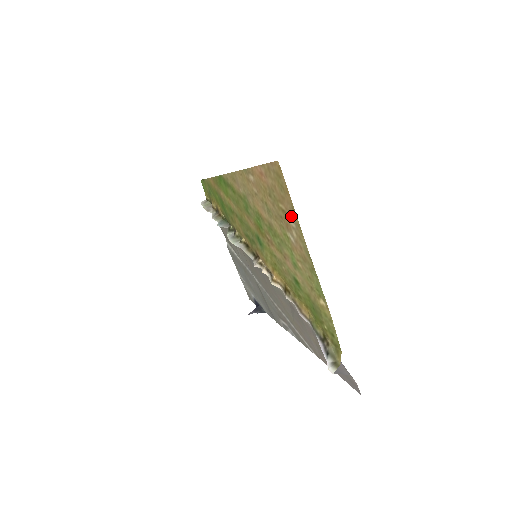
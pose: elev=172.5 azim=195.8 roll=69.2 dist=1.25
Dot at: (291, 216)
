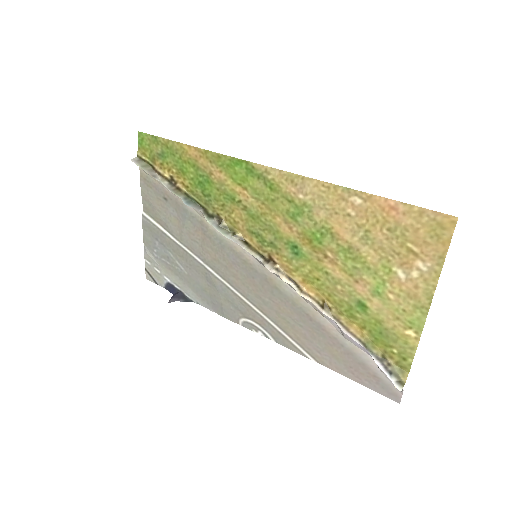
Dot at: (428, 261)
